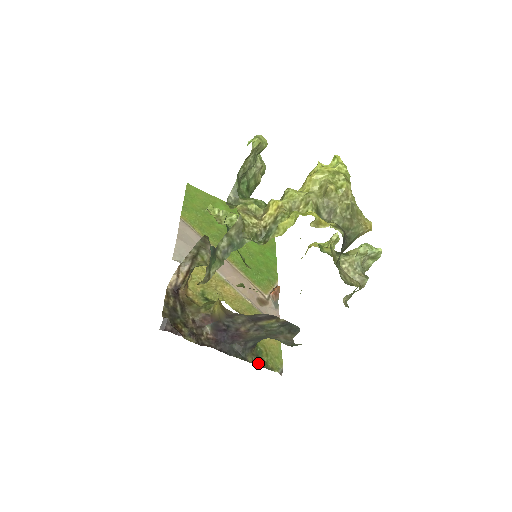
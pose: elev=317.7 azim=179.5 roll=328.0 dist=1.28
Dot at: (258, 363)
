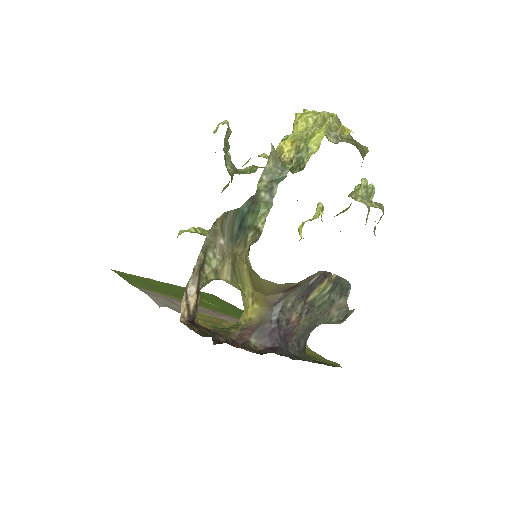
Dot at: (320, 363)
